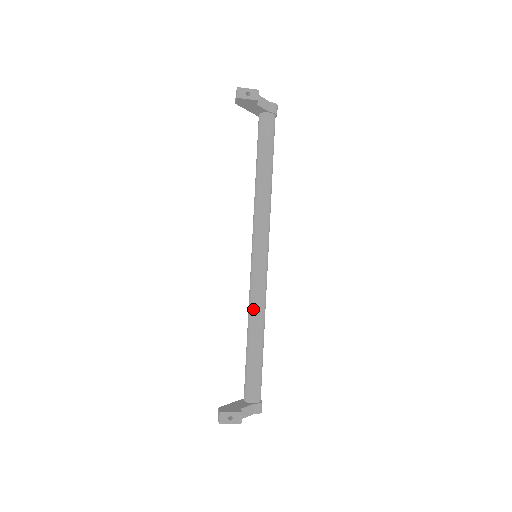
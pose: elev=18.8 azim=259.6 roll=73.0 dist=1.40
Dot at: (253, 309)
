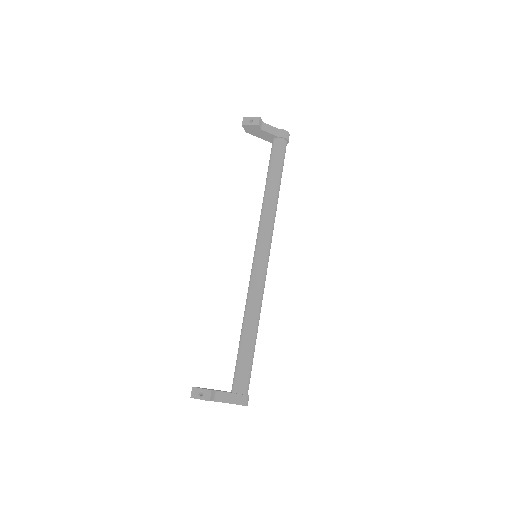
Dot at: (247, 303)
